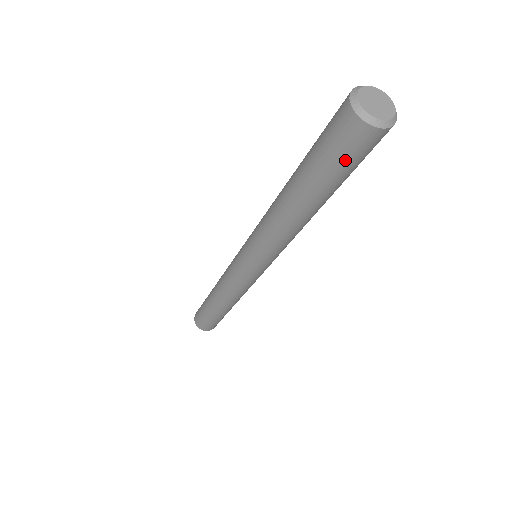
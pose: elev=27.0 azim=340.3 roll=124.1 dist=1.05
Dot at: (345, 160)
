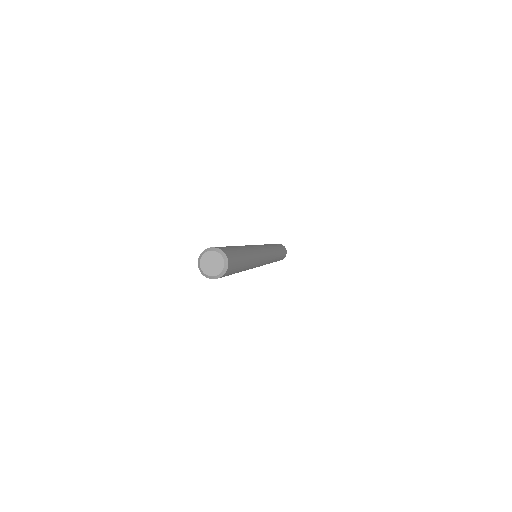
Dot at: occluded
